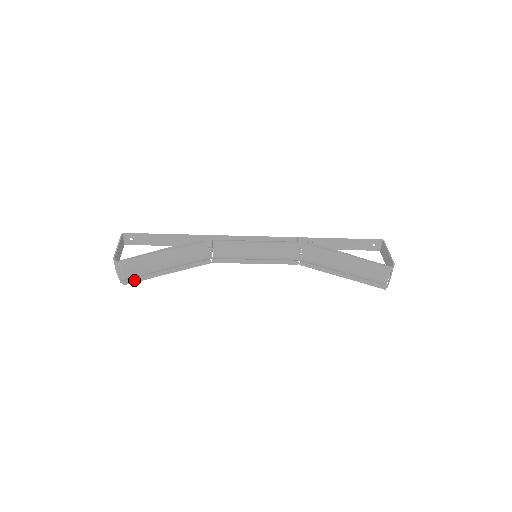
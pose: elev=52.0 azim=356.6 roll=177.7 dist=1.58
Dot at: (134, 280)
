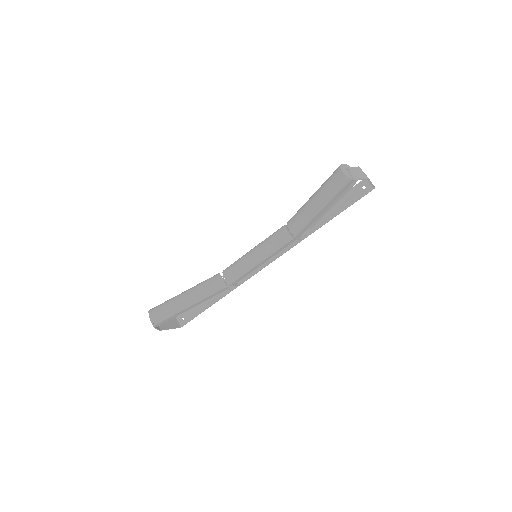
Dot at: (163, 321)
